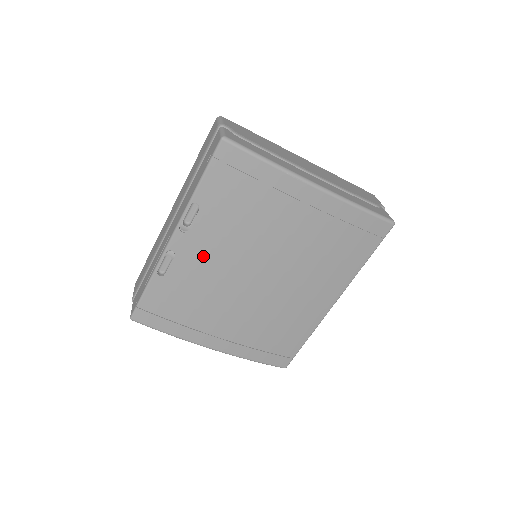
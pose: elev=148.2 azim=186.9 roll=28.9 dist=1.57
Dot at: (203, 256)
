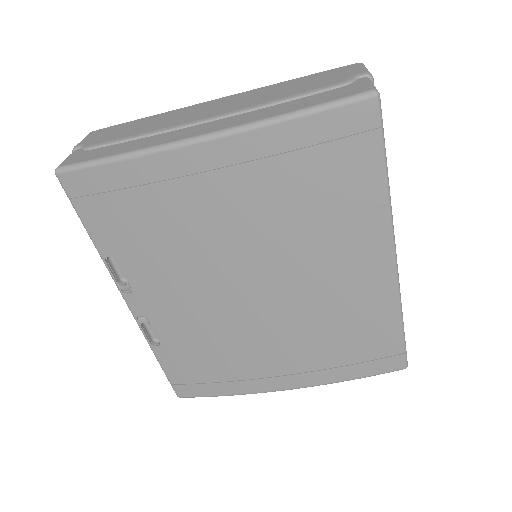
Dot at: (171, 304)
